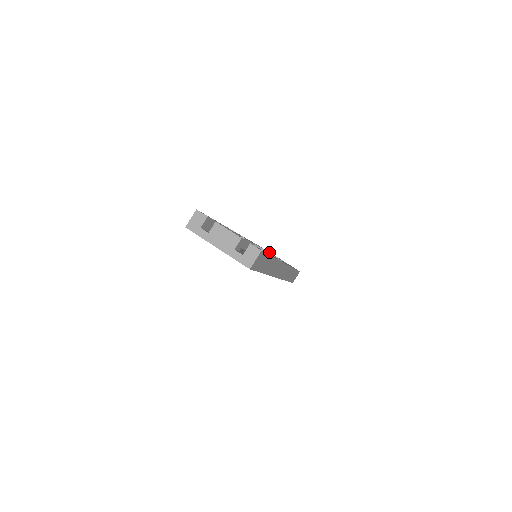
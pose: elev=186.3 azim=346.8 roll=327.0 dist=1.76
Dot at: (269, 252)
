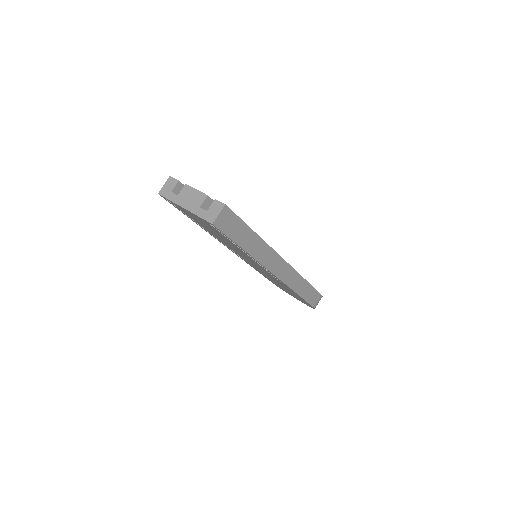
Dot at: occluded
